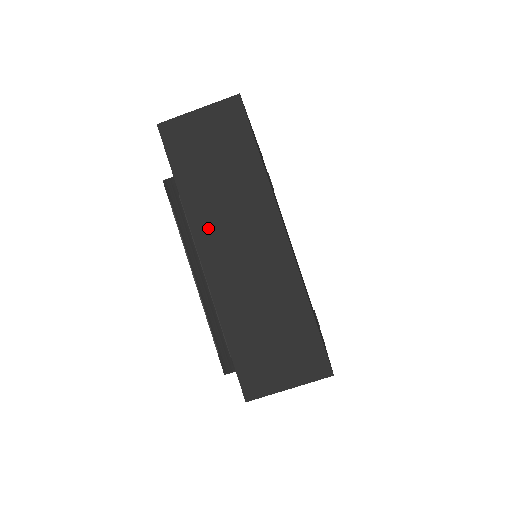
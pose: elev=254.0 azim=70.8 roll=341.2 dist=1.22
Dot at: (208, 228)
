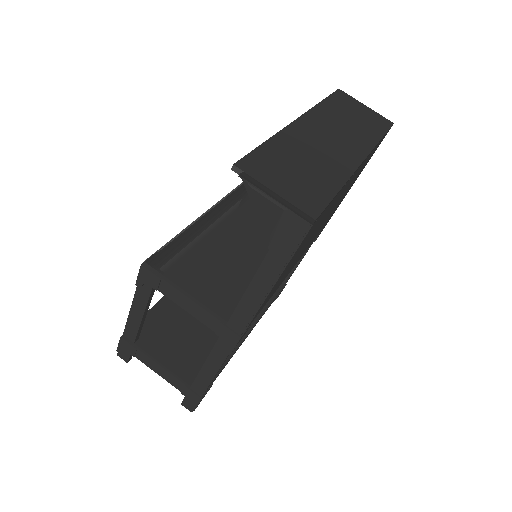
Dot at: (319, 120)
